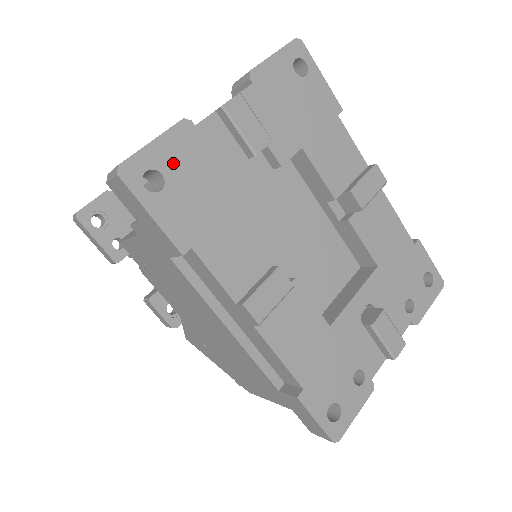
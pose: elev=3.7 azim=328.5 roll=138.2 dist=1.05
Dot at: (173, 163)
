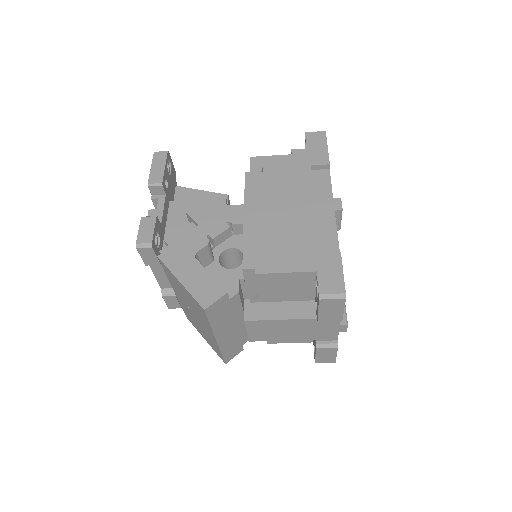
Dot at: occluded
